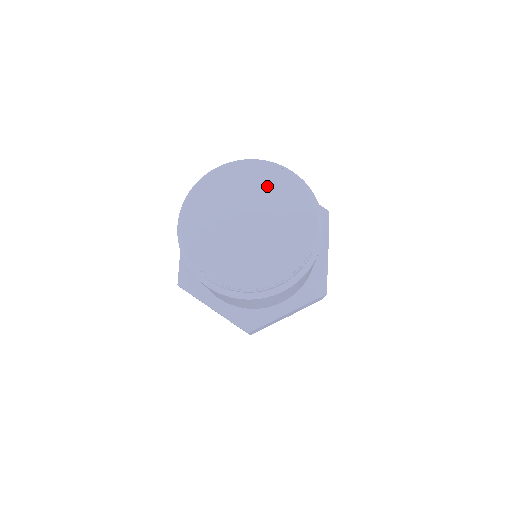
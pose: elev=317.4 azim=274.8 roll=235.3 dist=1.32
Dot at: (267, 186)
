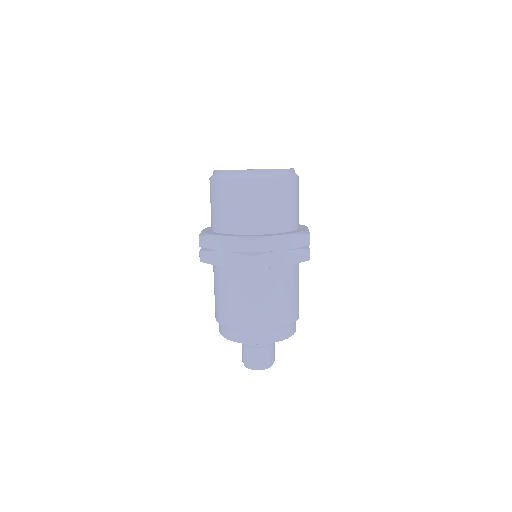
Dot at: occluded
